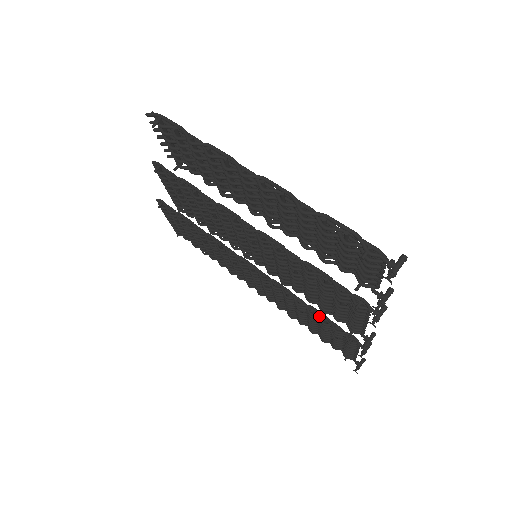
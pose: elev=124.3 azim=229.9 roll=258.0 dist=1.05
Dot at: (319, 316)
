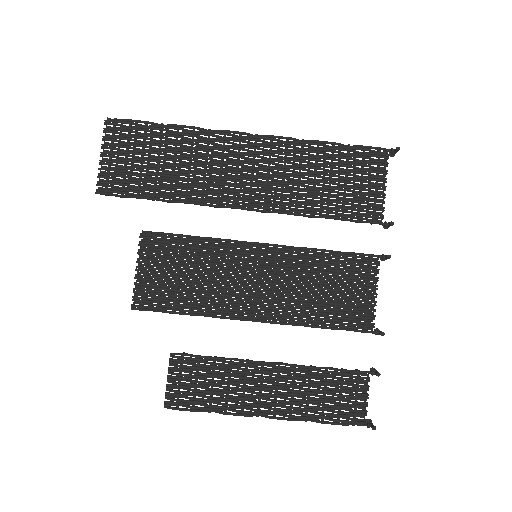
Dot at: (335, 217)
